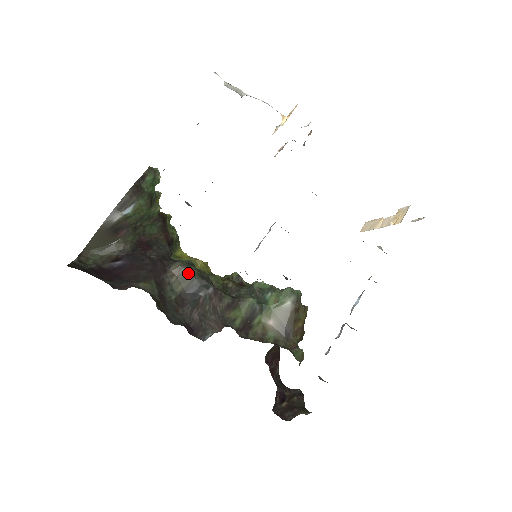
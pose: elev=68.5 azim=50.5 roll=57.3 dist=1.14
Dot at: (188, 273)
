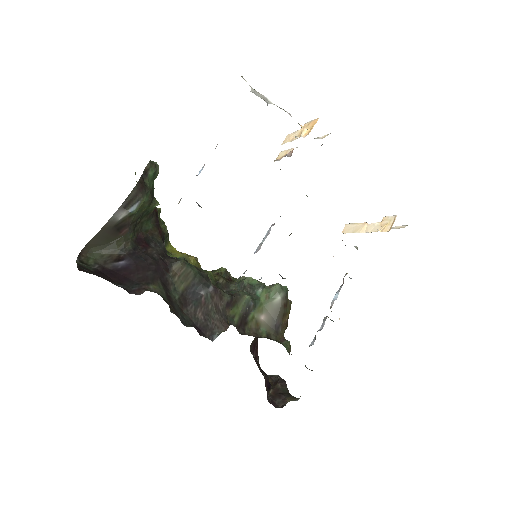
Dot at: (189, 272)
